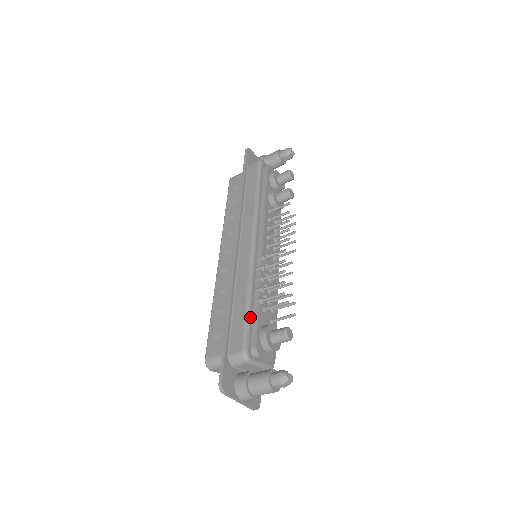
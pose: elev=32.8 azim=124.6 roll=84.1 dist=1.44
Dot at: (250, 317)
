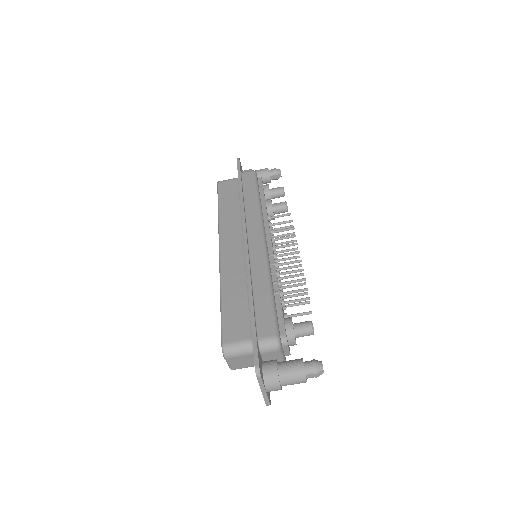
Dot at: (275, 306)
